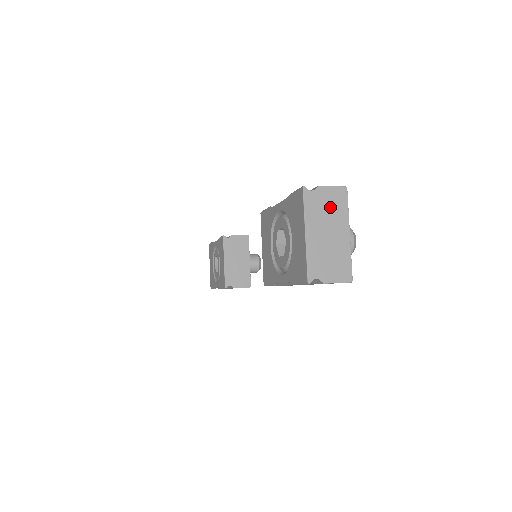
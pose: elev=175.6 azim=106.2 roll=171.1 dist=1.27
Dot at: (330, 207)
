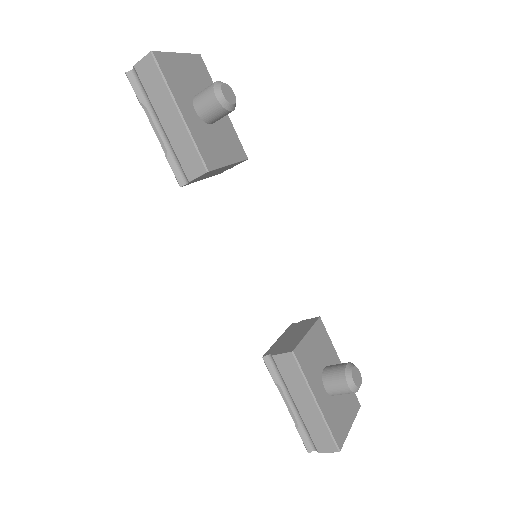
Dot at: occluded
